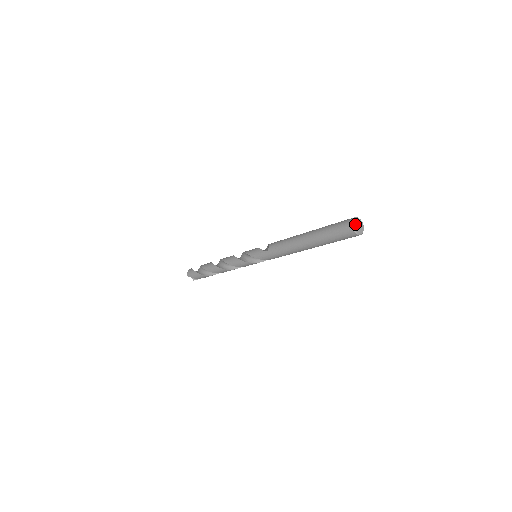
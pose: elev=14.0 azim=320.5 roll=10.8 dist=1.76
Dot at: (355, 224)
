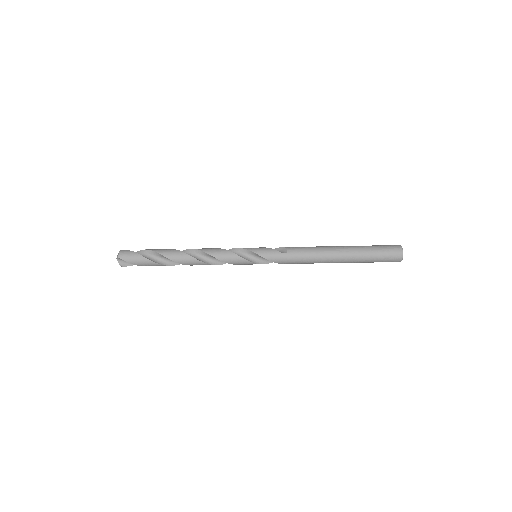
Dot at: (402, 251)
